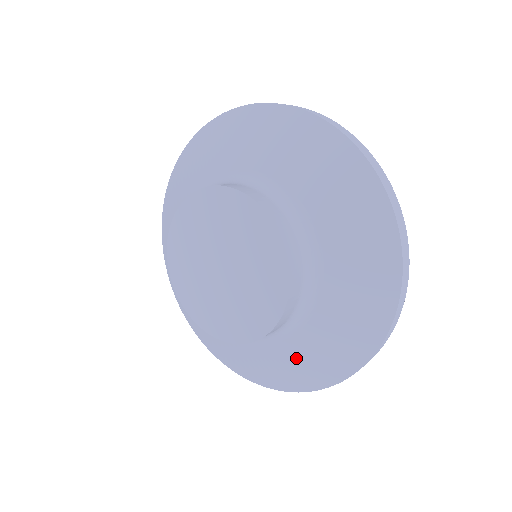
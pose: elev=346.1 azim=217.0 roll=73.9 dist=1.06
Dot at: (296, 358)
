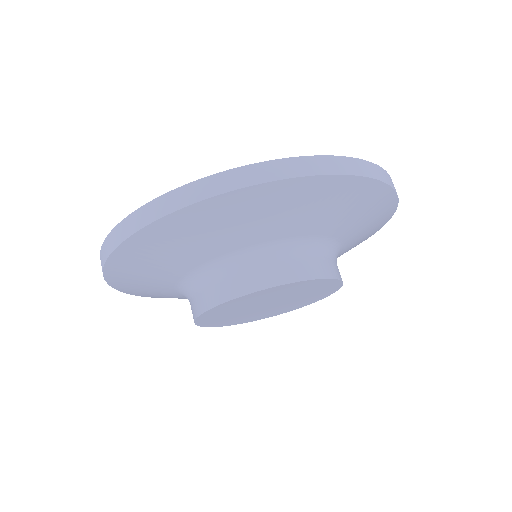
Dot at: occluded
